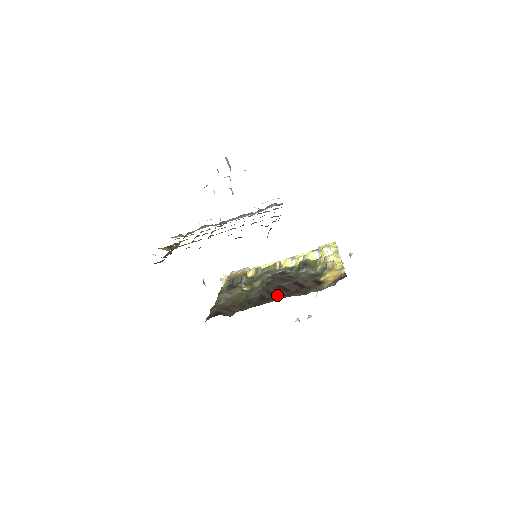
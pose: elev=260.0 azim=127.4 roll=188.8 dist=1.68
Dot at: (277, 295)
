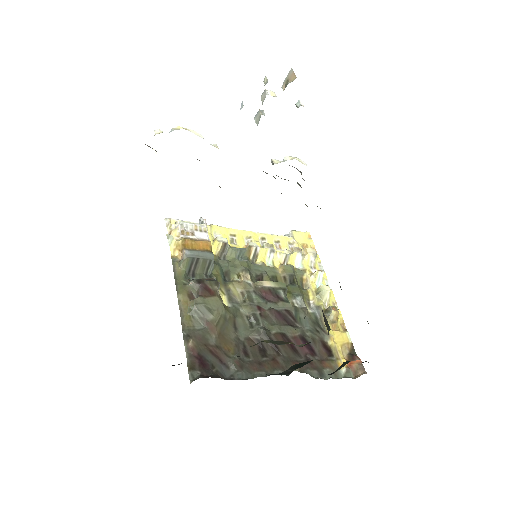
Dot at: (284, 356)
